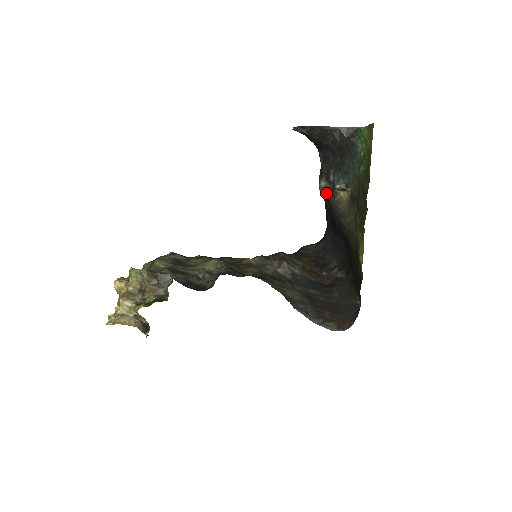
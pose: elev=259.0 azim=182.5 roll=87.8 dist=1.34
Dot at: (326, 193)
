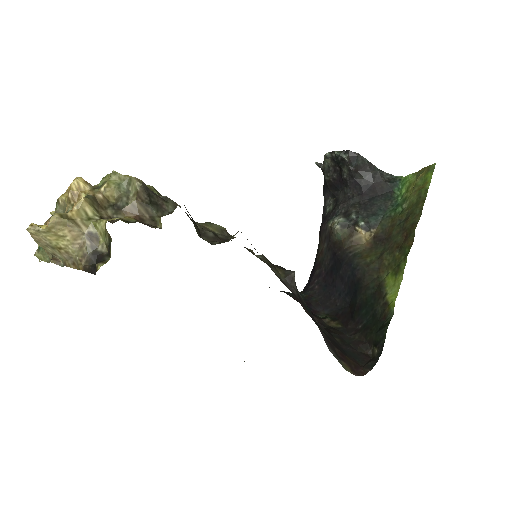
Dot at: (341, 230)
